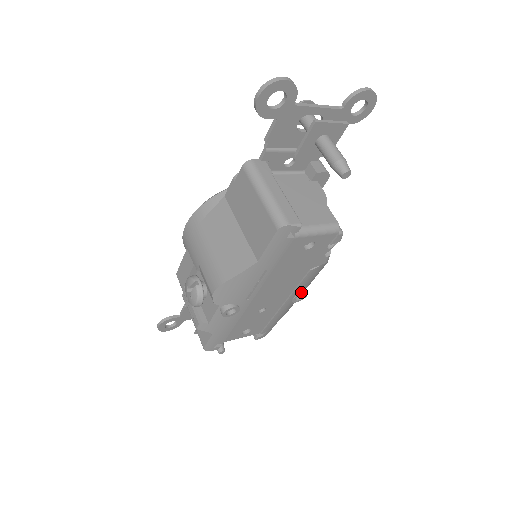
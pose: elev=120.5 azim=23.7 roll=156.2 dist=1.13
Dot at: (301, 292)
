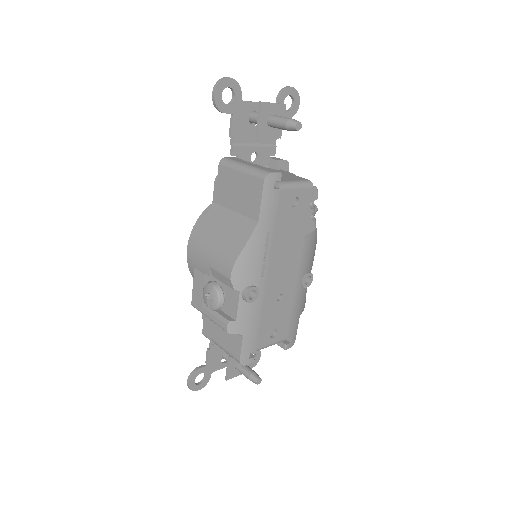
Dot at: (306, 273)
